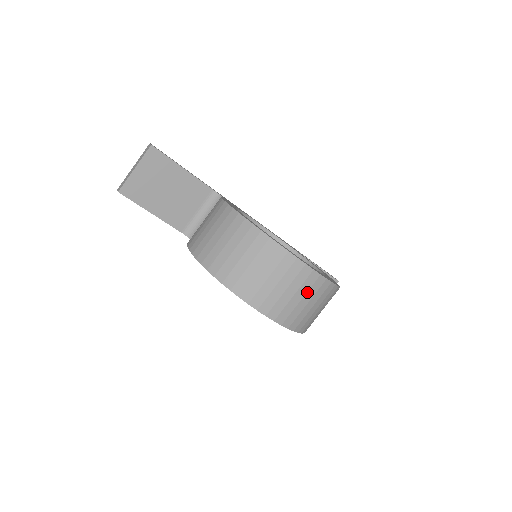
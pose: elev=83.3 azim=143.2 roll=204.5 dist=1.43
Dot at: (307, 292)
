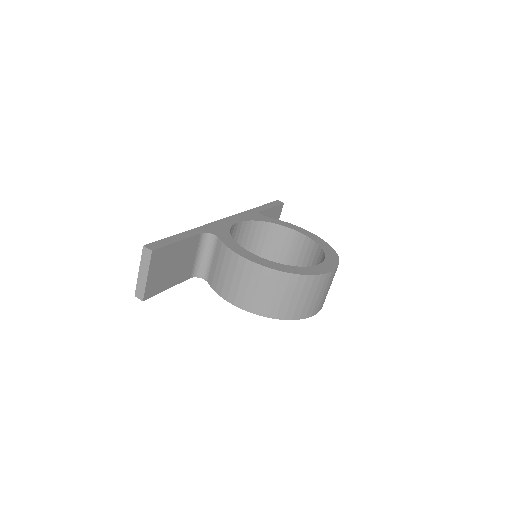
Dot at: occluded
